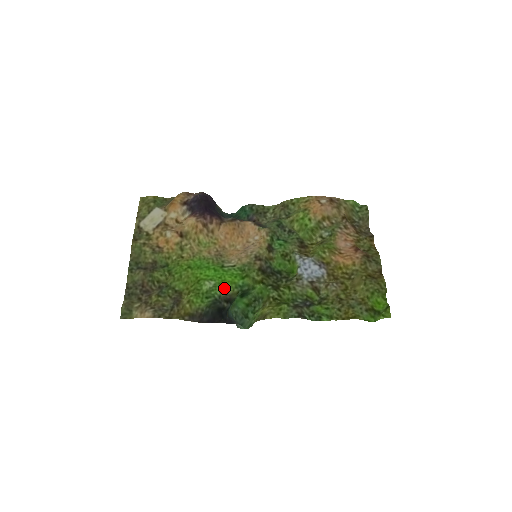
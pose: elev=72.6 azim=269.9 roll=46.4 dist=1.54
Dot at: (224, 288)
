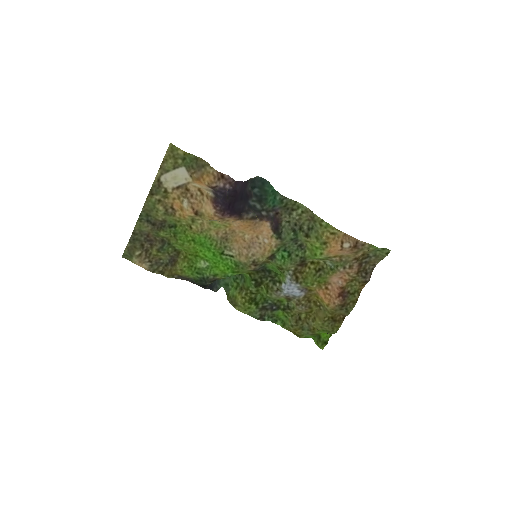
Dot at: (214, 273)
